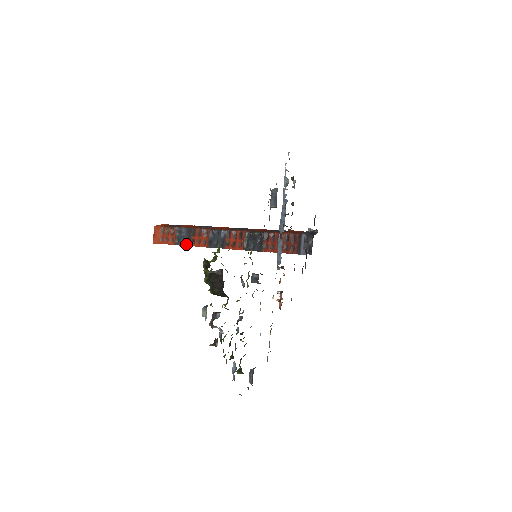
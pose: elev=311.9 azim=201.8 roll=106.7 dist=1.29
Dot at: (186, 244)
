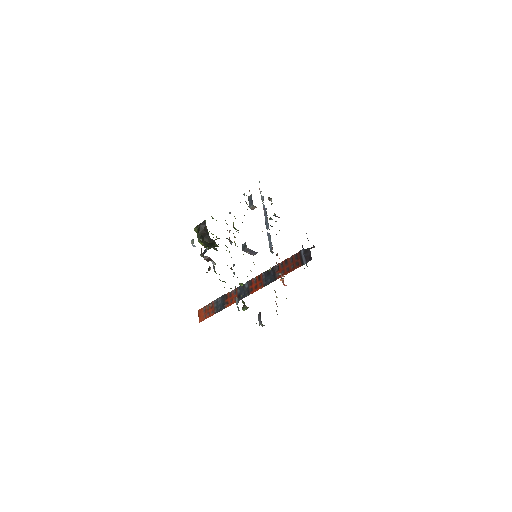
Dot at: (222, 308)
